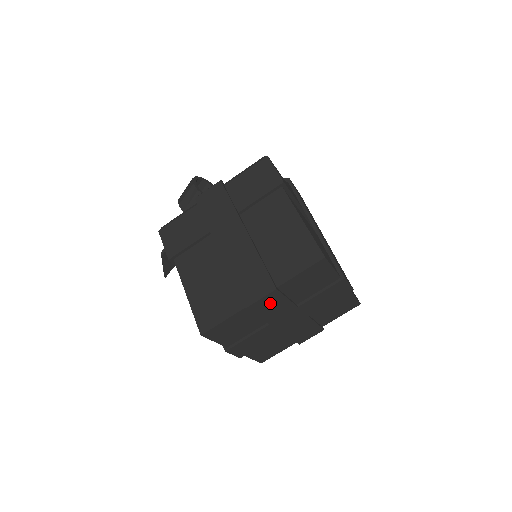
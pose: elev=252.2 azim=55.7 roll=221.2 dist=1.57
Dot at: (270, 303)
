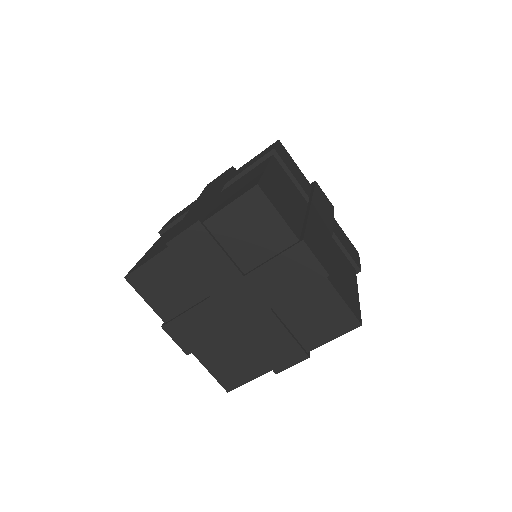
Dot at: (198, 248)
